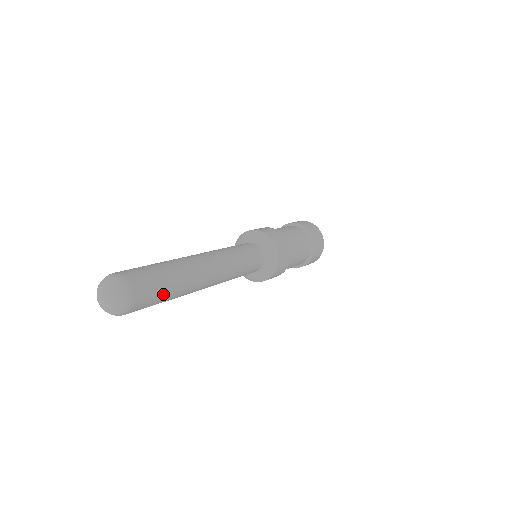
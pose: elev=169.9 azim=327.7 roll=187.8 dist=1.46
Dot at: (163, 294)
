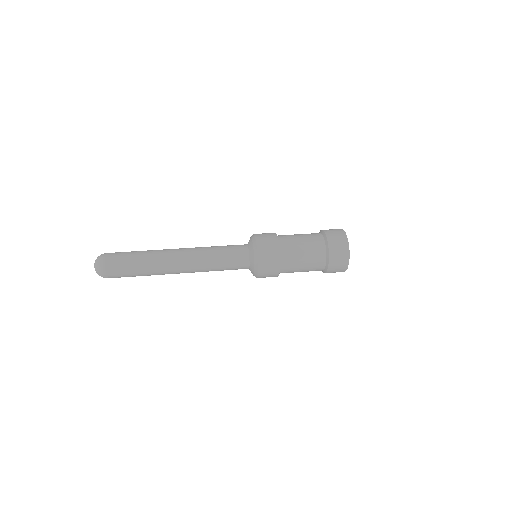
Dot at: (130, 263)
